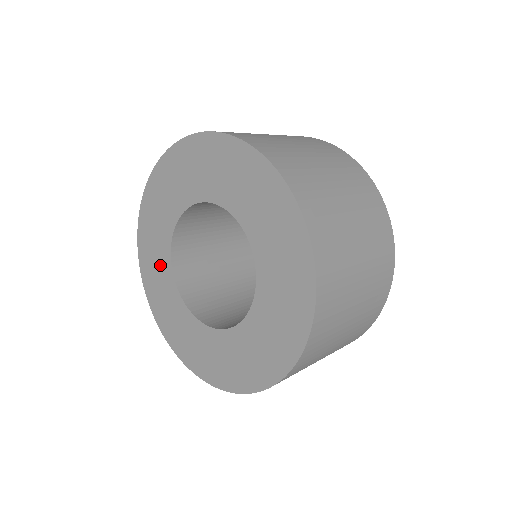
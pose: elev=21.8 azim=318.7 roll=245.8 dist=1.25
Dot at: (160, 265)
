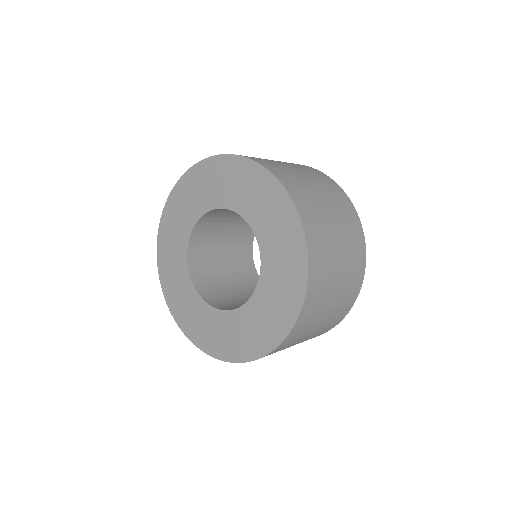
Dot at: (185, 294)
